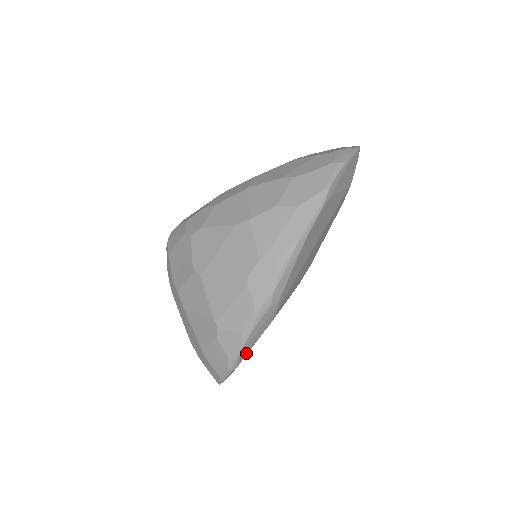
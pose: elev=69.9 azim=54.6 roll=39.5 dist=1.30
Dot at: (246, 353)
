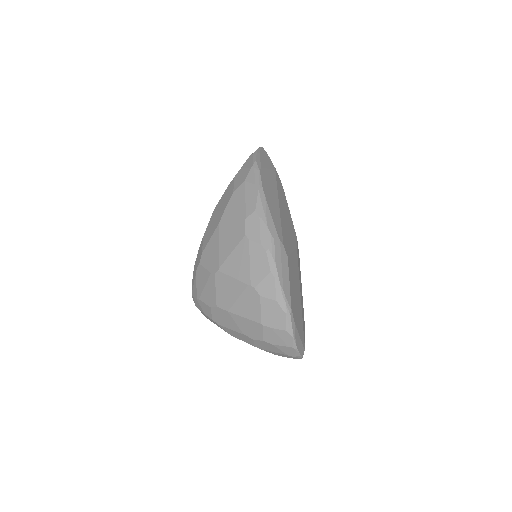
Dot at: (288, 292)
